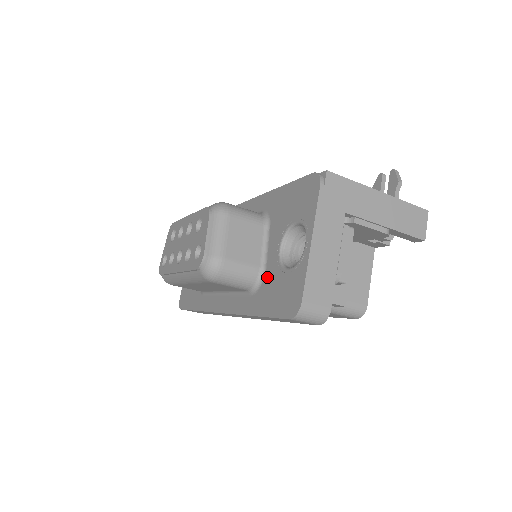
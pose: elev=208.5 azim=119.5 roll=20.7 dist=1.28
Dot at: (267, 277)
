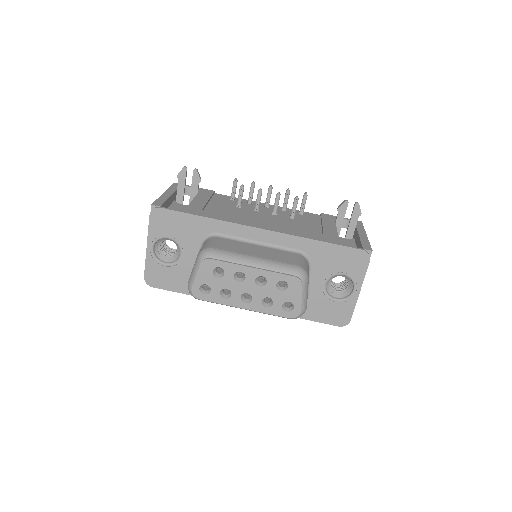
Dot at: (312, 299)
